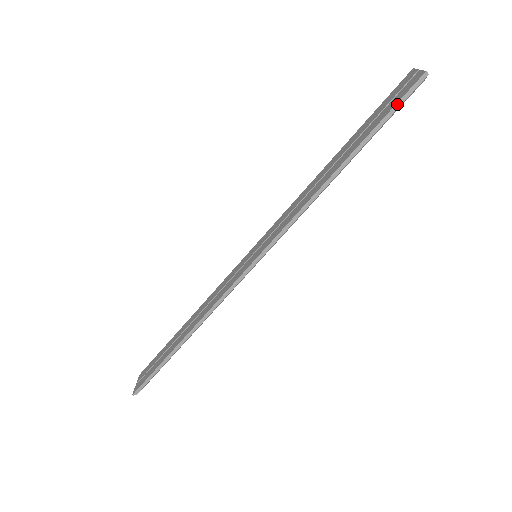
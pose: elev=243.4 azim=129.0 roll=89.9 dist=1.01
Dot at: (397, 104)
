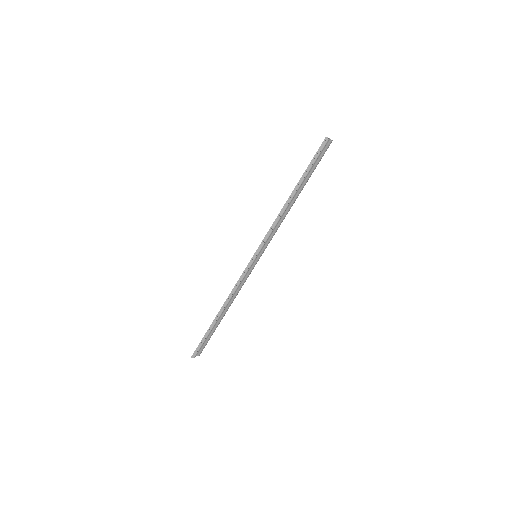
Dot at: (315, 156)
